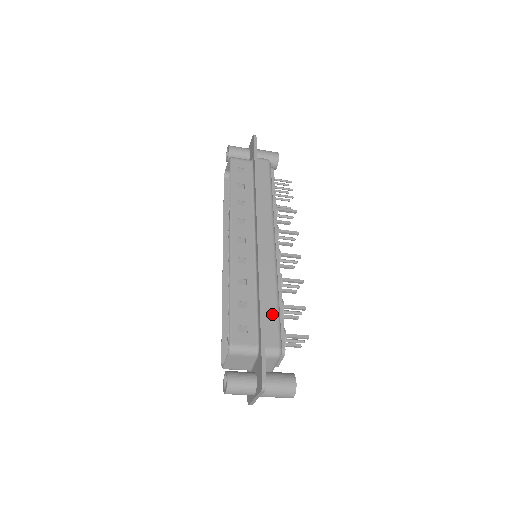
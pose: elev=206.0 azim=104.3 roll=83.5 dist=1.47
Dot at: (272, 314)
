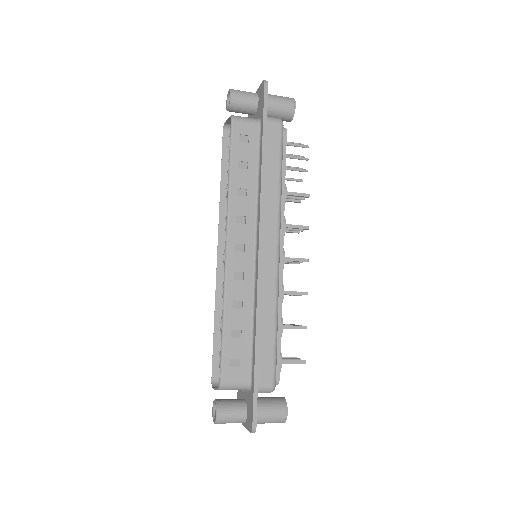
Dot at: (268, 345)
